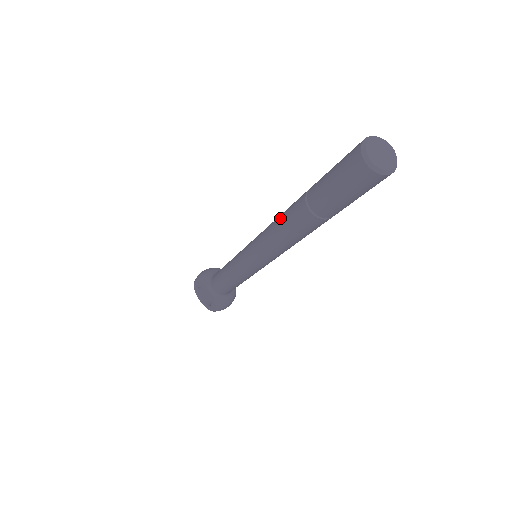
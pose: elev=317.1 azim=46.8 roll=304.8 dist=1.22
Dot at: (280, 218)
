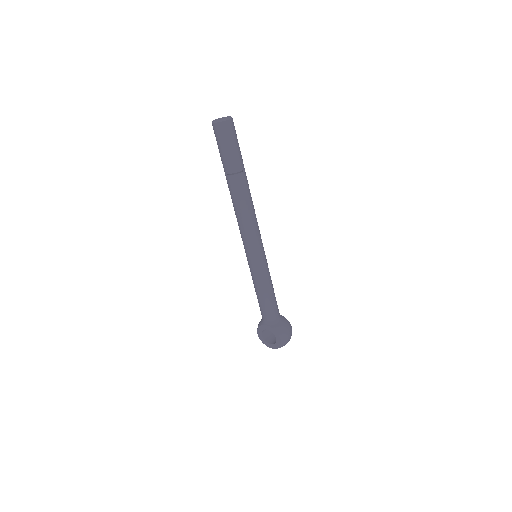
Dot at: (233, 205)
